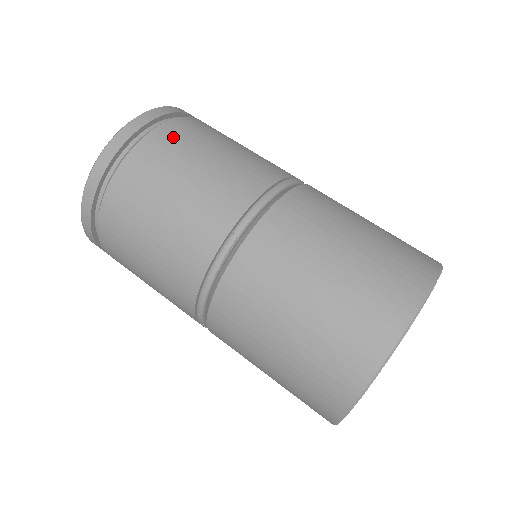
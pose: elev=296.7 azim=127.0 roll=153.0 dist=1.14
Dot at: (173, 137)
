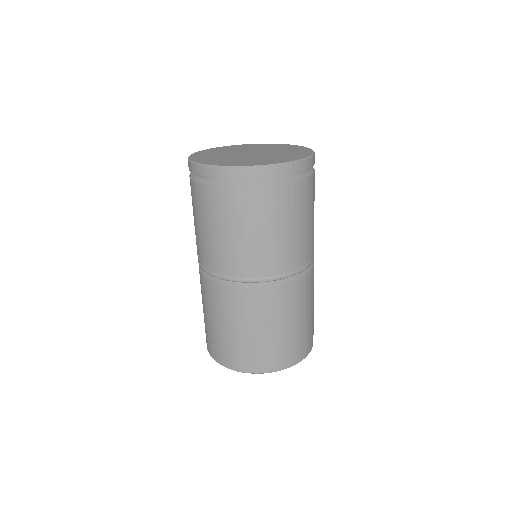
Dot at: (247, 203)
